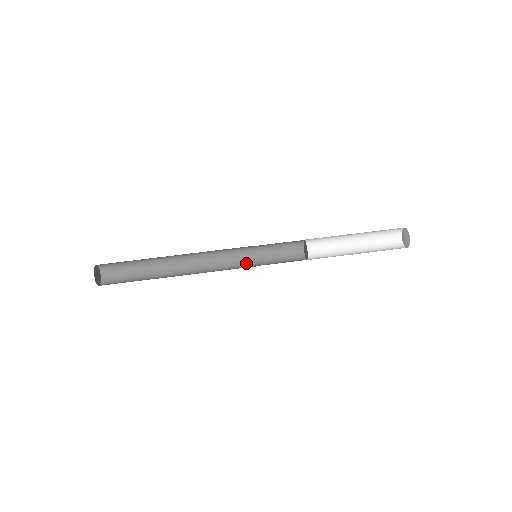
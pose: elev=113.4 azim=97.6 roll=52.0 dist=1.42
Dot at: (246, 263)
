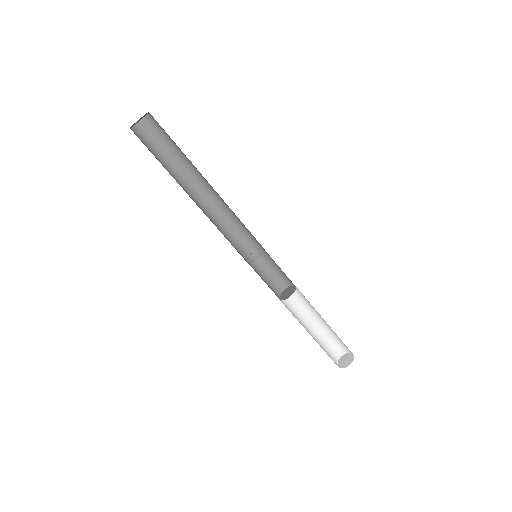
Dot at: (252, 242)
